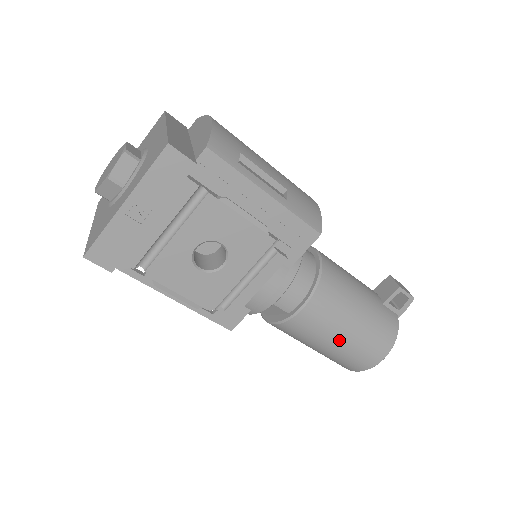
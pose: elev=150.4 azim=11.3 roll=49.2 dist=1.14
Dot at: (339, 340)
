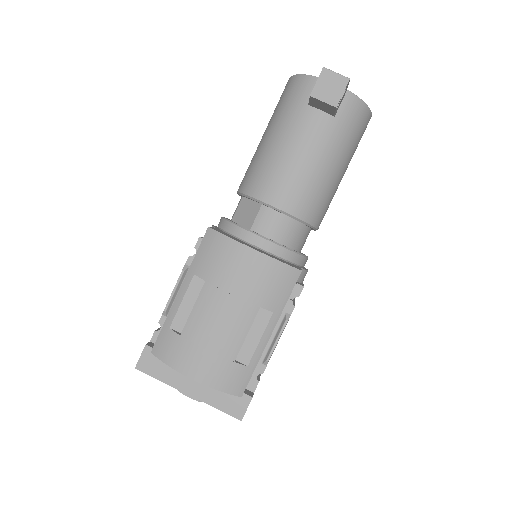
Dot at: occluded
